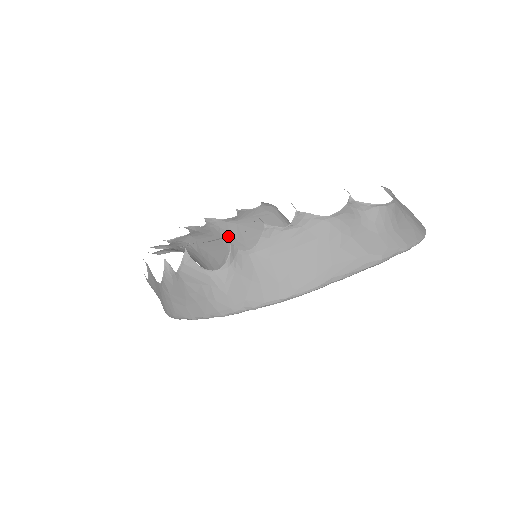
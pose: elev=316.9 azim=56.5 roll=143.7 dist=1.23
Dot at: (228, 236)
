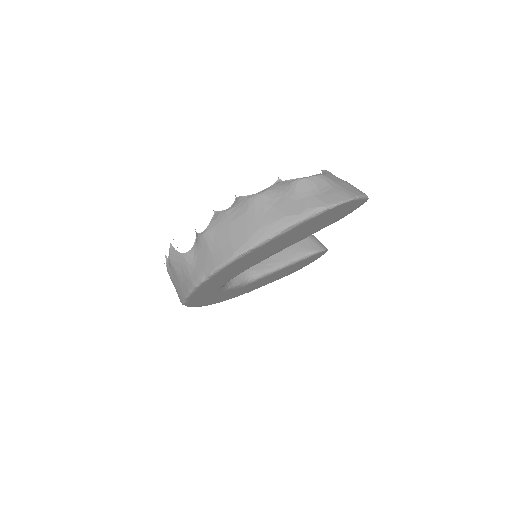
Dot at: occluded
